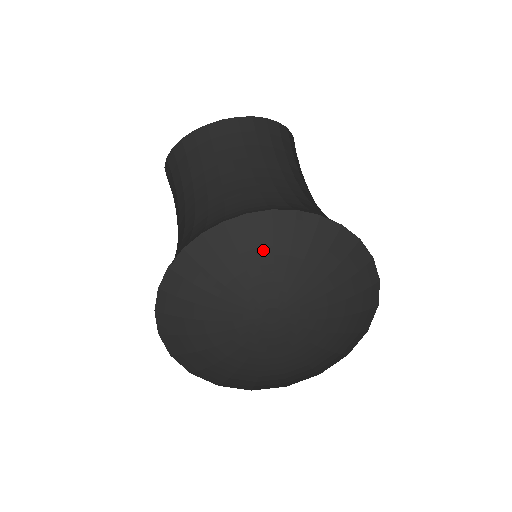
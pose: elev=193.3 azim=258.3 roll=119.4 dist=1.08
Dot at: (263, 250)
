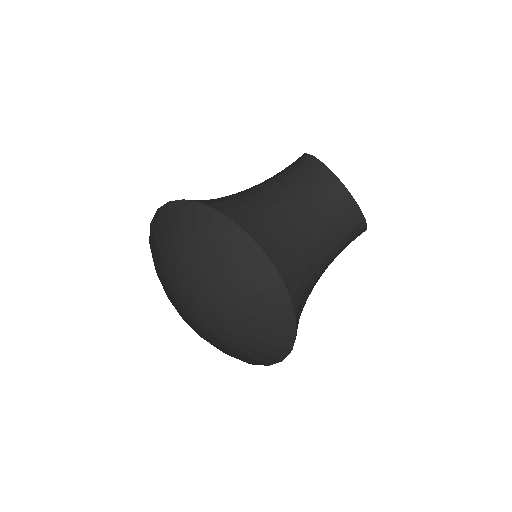
Dot at: (198, 239)
